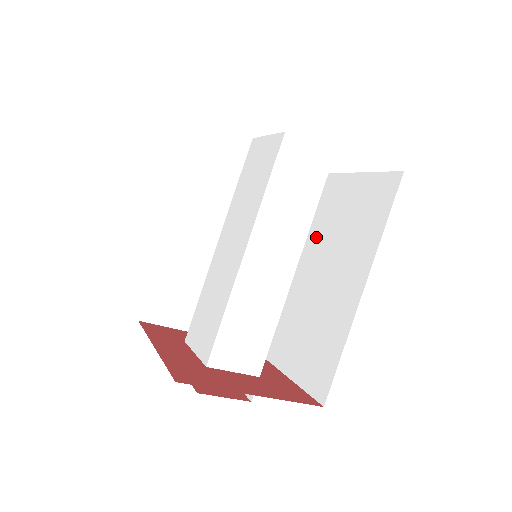
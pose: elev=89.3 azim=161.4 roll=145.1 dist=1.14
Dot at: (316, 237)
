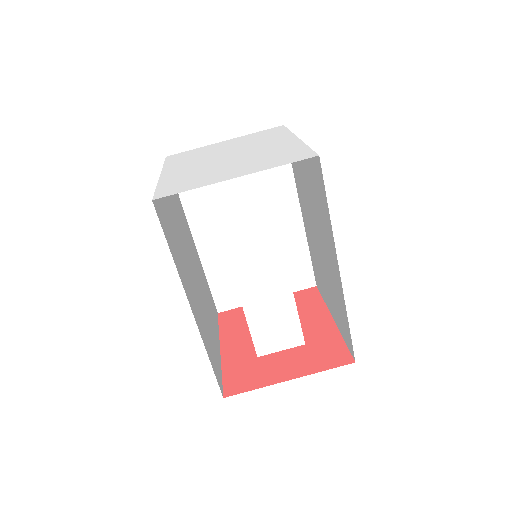
Dot at: (307, 201)
